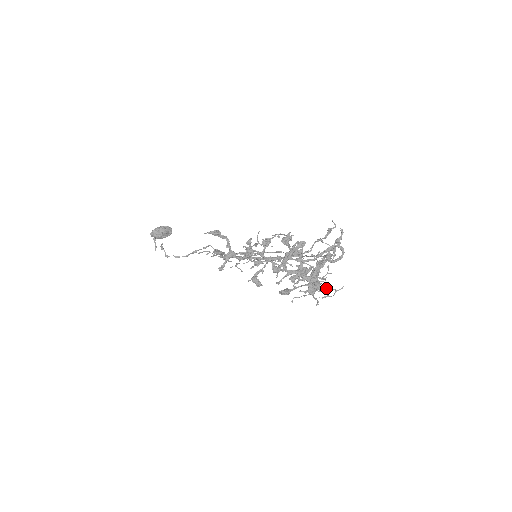
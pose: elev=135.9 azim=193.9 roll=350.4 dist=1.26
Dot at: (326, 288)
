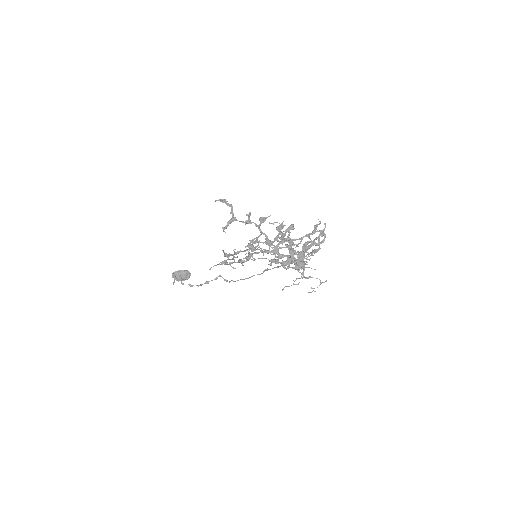
Dot at: (312, 277)
